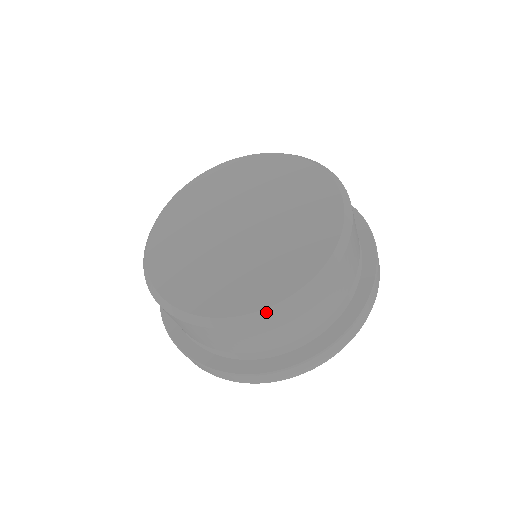
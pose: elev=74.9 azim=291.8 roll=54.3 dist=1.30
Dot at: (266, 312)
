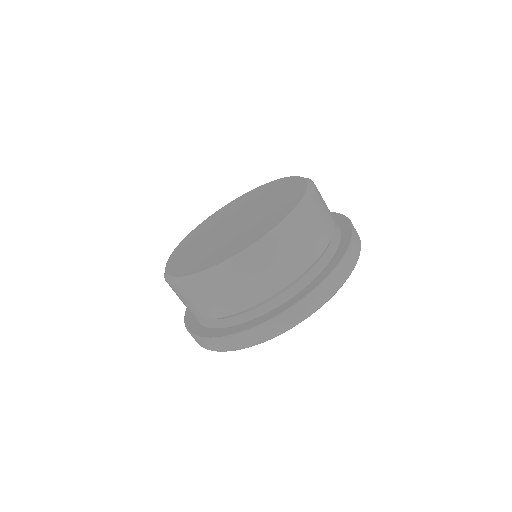
Dot at: (220, 266)
